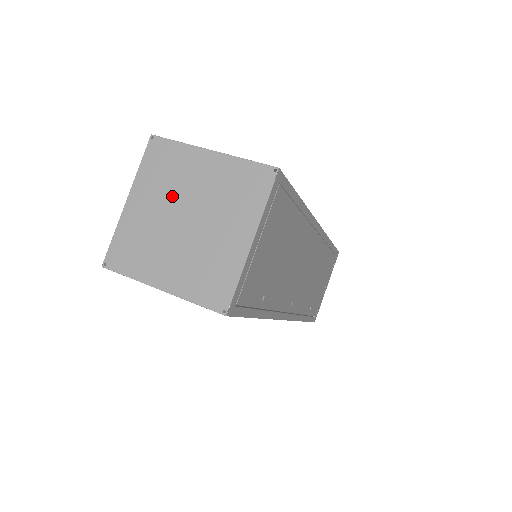
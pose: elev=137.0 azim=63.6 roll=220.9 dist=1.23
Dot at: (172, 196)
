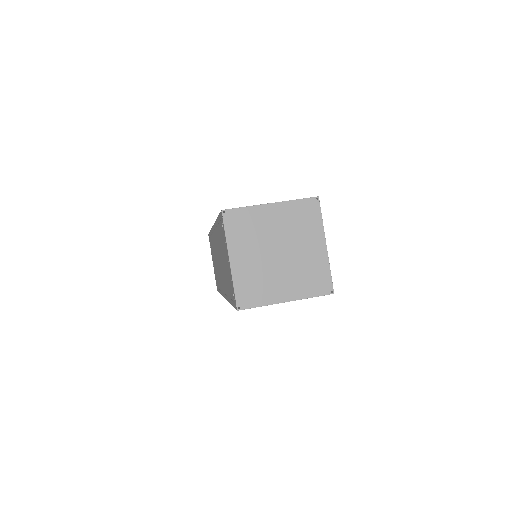
Dot at: (261, 243)
